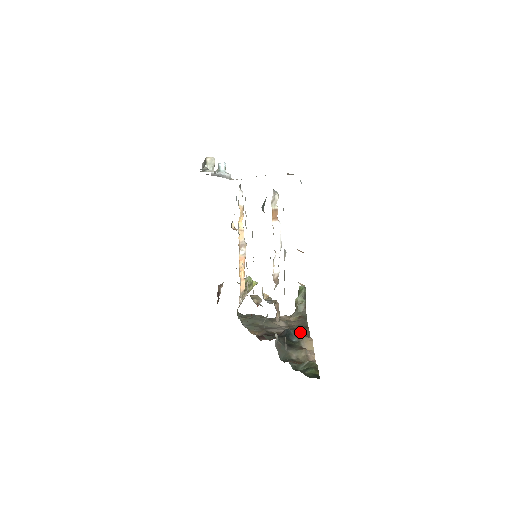
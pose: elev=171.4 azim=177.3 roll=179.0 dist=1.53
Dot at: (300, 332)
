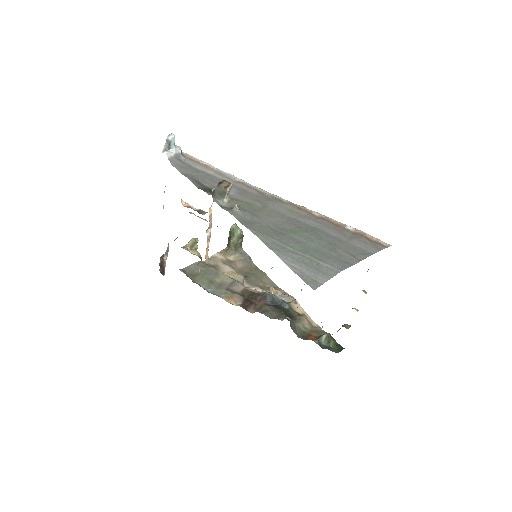
Dot at: (261, 281)
